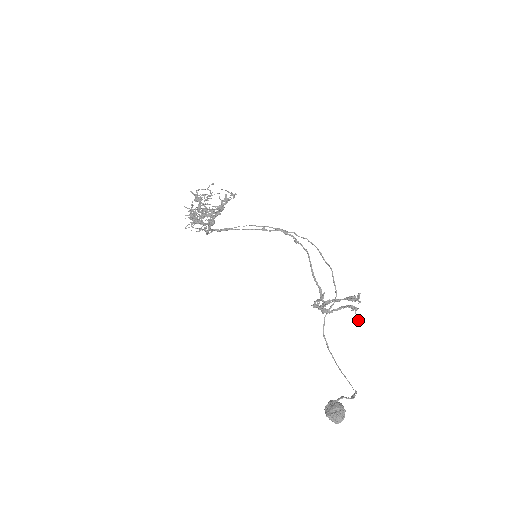
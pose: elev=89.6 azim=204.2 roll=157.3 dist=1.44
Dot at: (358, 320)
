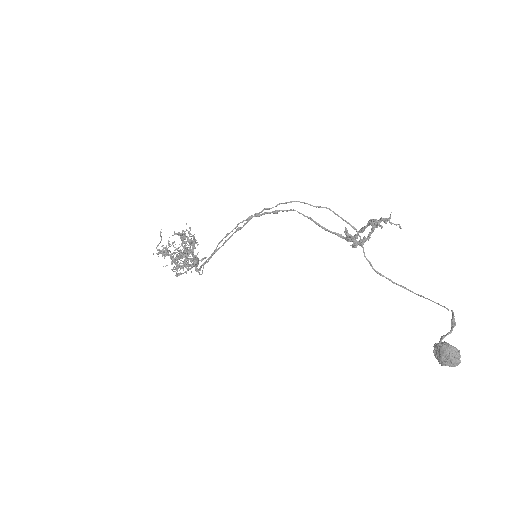
Dot at: occluded
